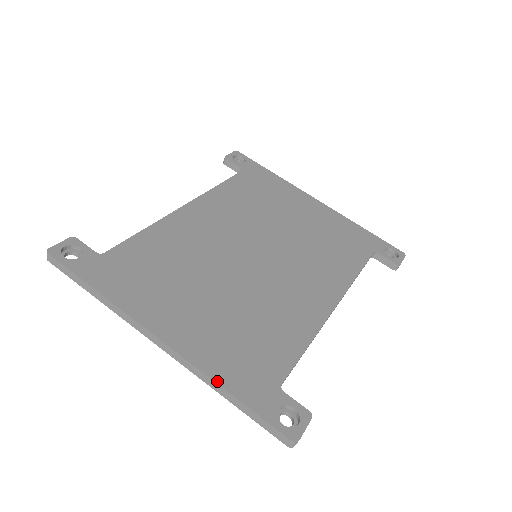
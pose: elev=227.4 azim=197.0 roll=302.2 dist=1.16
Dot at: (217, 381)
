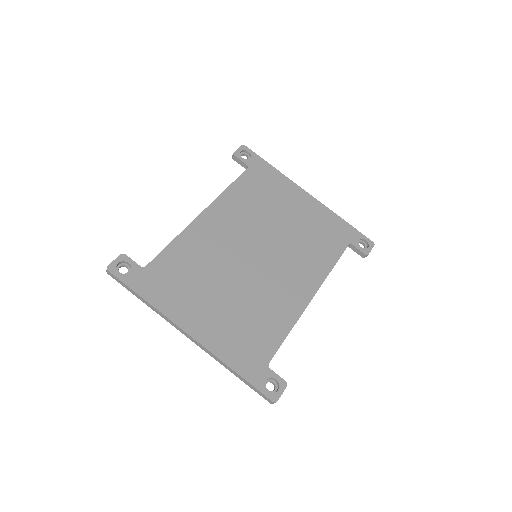
Dot at: (227, 363)
